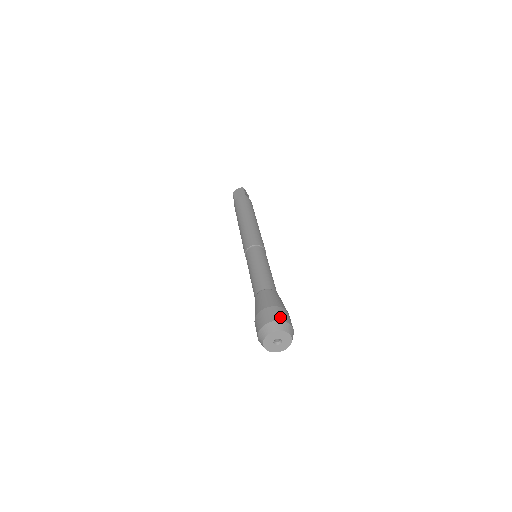
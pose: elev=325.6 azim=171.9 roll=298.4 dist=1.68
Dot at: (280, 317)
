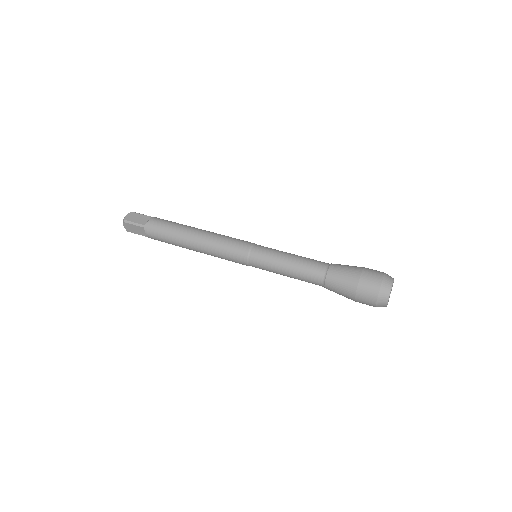
Dot at: occluded
